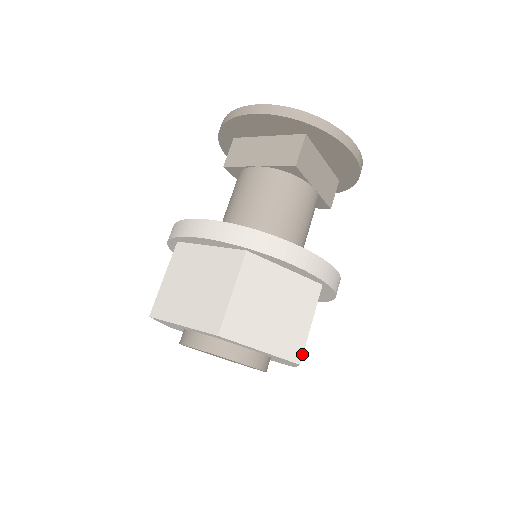
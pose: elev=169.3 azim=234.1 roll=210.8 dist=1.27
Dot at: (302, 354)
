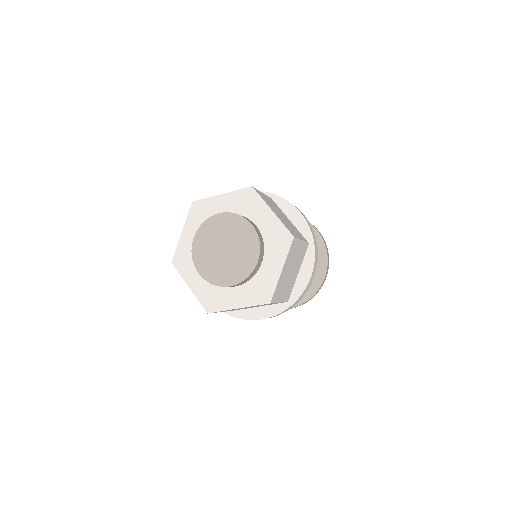
Dot at: (296, 237)
